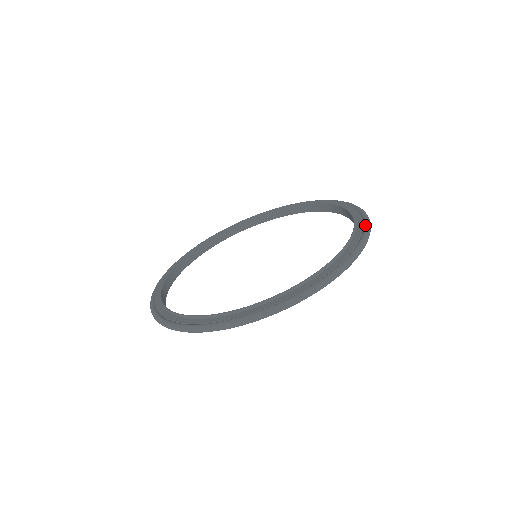
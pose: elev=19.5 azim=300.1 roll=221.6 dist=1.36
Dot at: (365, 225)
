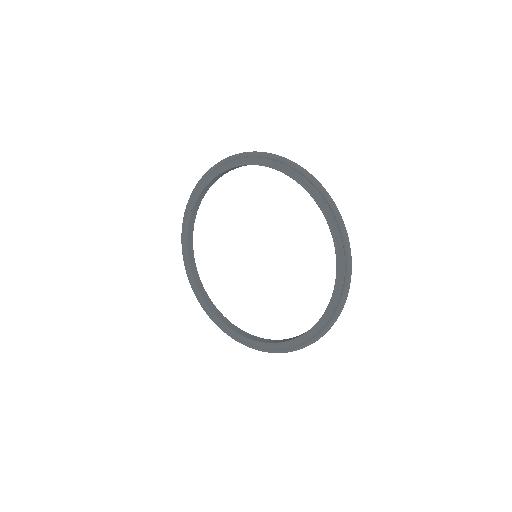
Dot at: (345, 282)
